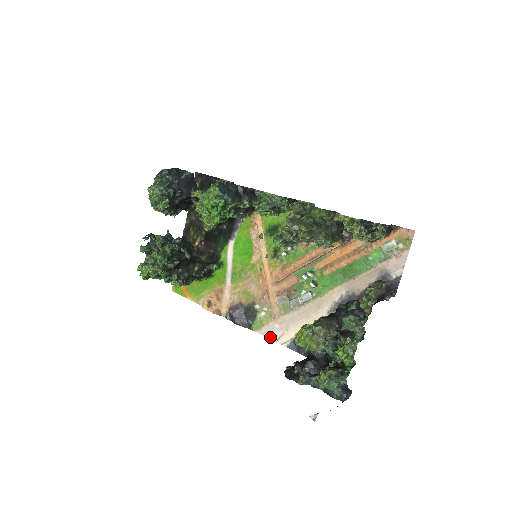
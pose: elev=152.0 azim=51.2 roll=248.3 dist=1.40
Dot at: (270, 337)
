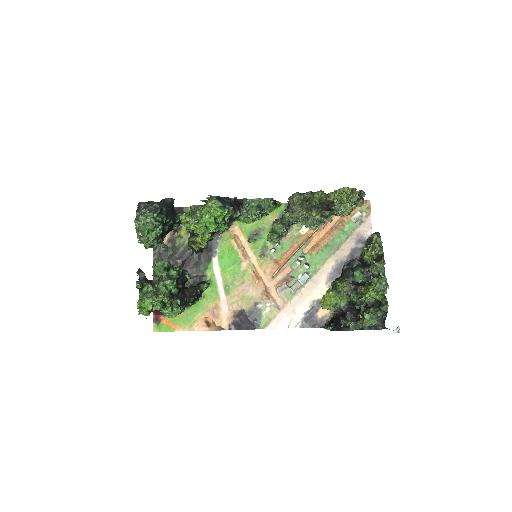
Dot at: (281, 327)
